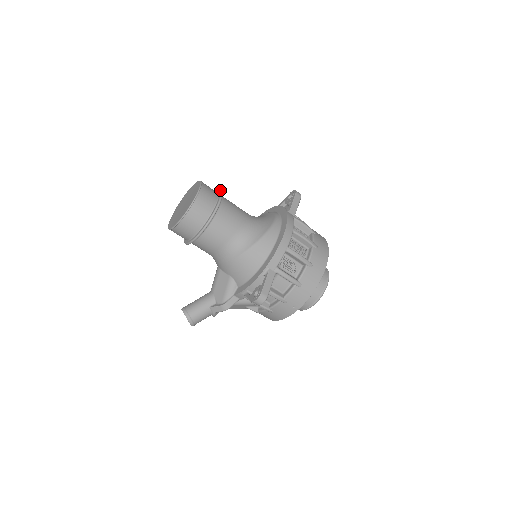
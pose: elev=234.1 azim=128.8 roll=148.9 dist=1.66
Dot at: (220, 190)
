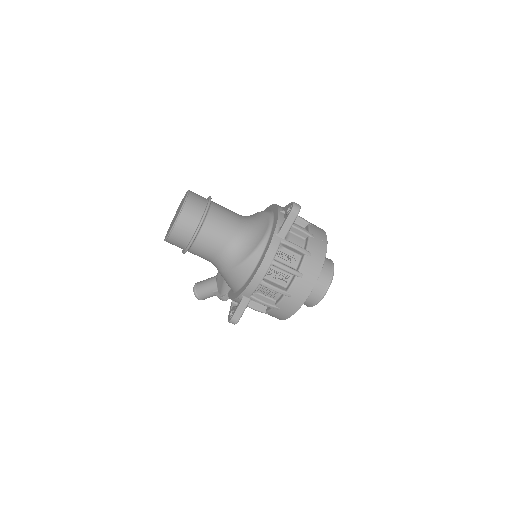
Dot at: (206, 207)
